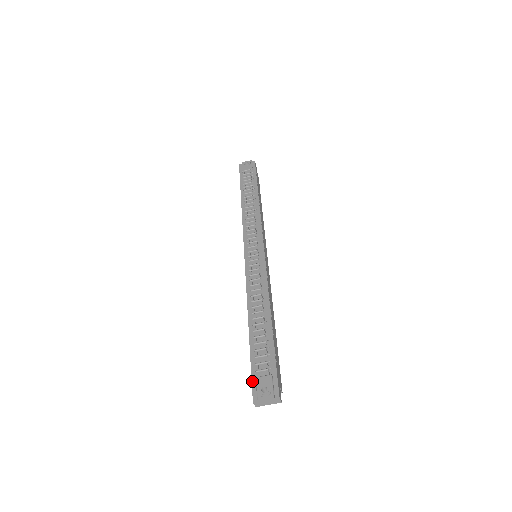
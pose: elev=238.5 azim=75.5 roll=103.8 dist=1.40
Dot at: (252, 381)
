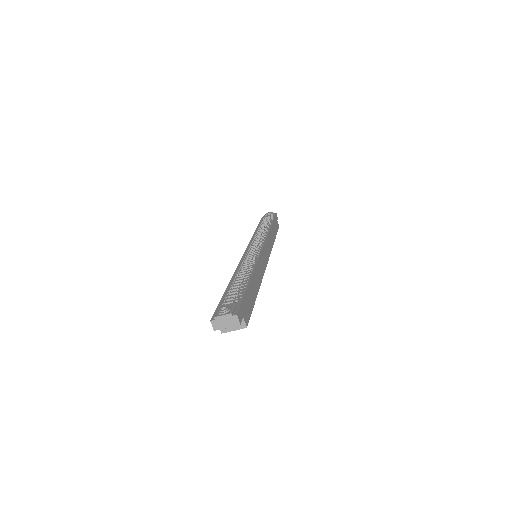
Dot at: (216, 310)
